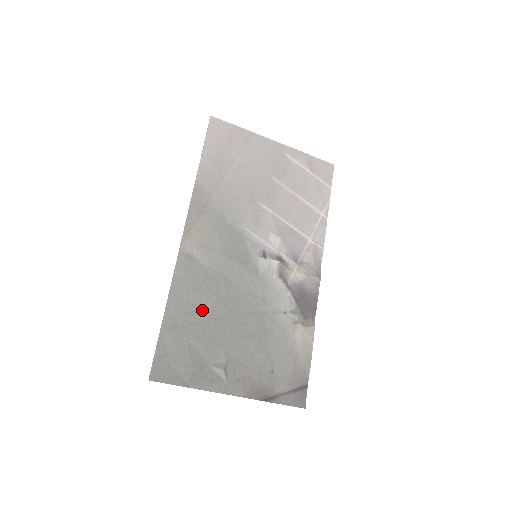
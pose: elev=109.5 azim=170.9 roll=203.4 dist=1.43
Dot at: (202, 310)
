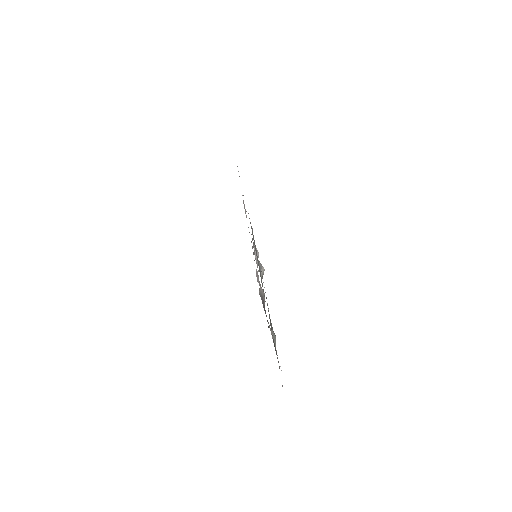
Dot at: occluded
